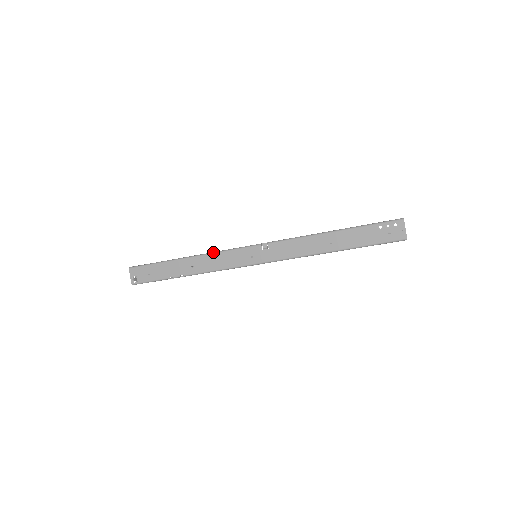
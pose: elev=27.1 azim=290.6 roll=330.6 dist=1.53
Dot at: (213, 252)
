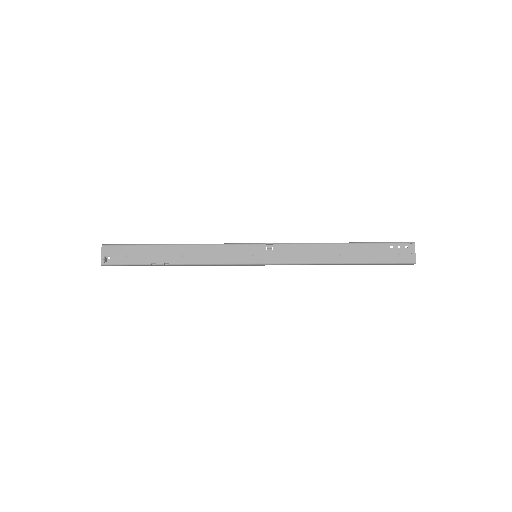
Dot at: occluded
